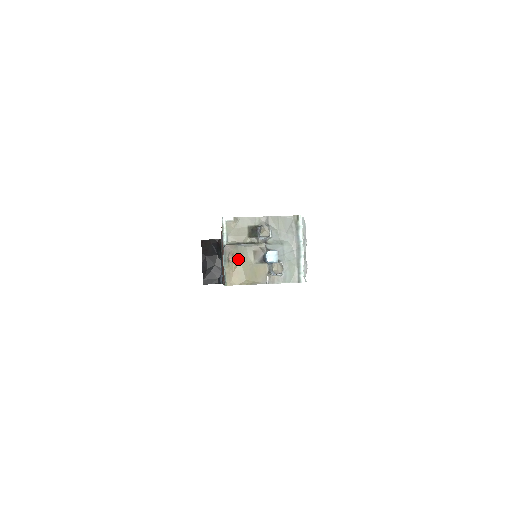
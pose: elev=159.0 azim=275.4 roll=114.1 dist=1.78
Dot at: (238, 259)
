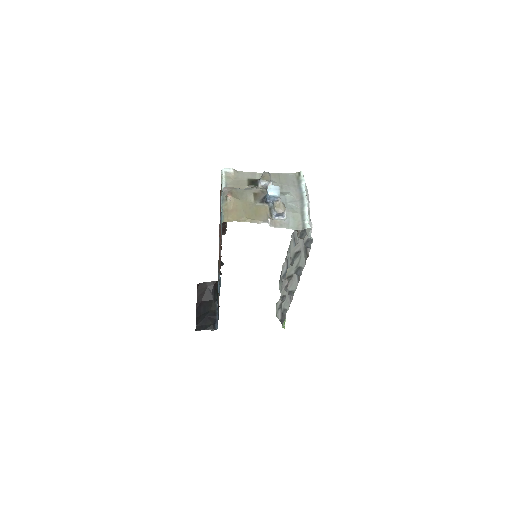
Dot at: (237, 198)
